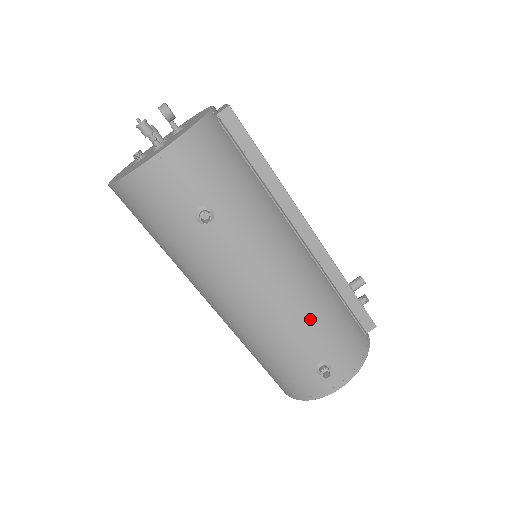
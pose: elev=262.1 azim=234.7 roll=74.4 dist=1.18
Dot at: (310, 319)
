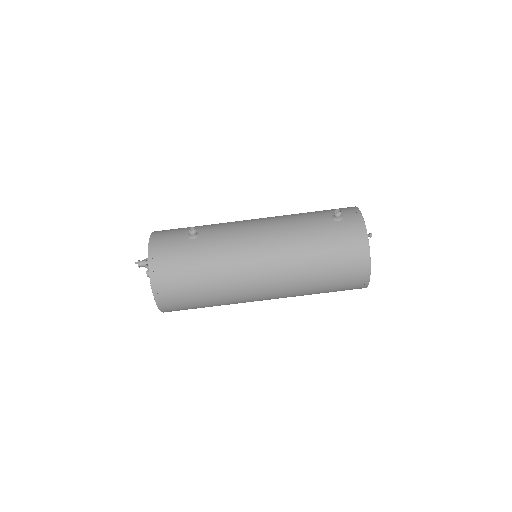
Dot at: (296, 216)
